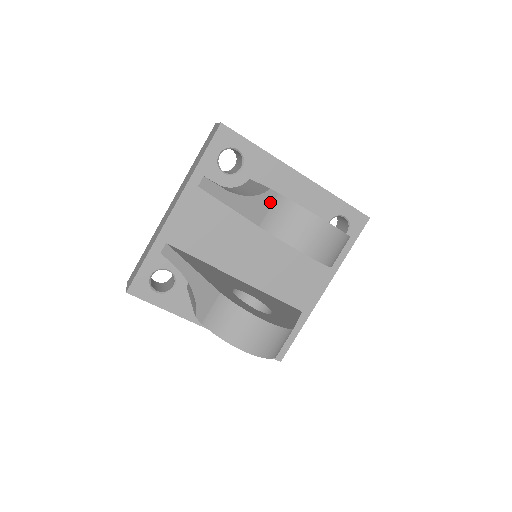
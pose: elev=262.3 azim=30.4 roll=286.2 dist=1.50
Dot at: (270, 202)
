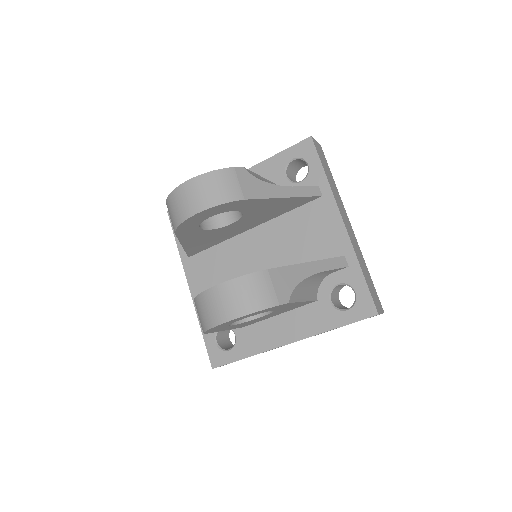
Dot at: (169, 214)
